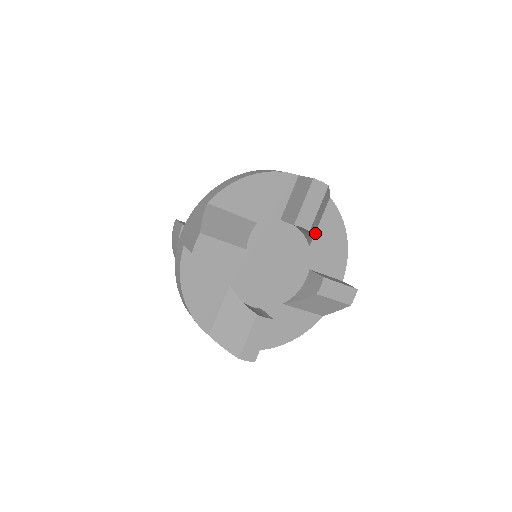
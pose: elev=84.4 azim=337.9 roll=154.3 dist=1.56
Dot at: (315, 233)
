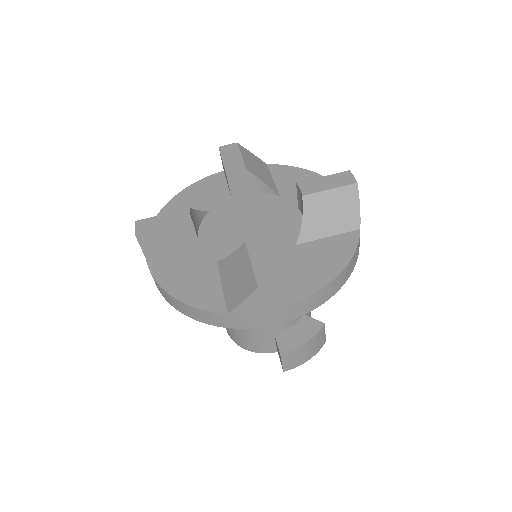
Dot at: (314, 241)
